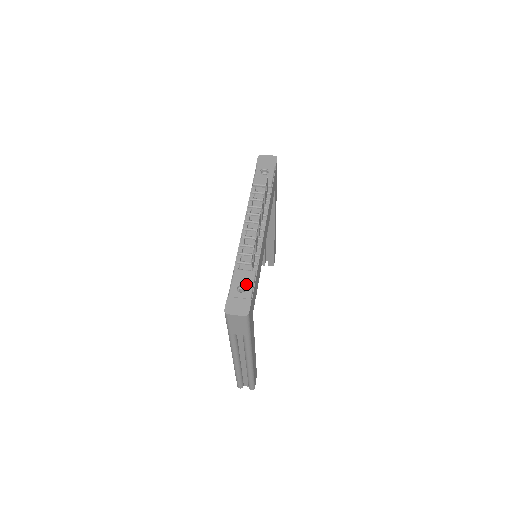
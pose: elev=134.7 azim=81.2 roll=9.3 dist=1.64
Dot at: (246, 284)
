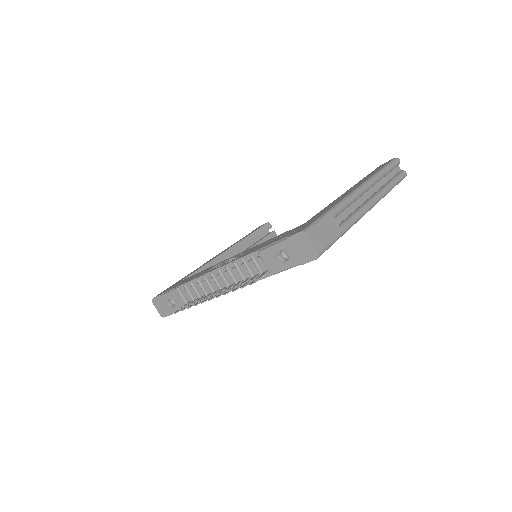
Dot at: (175, 305)
